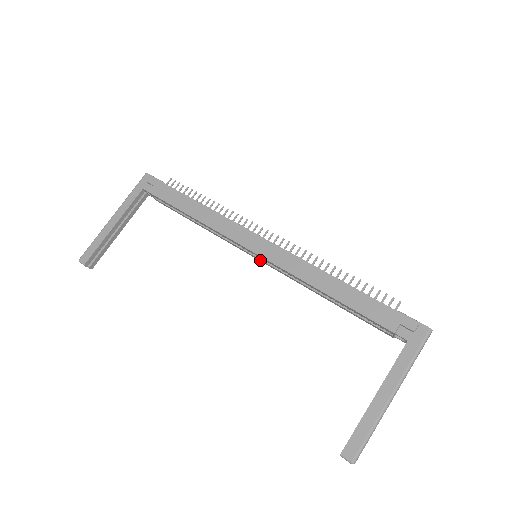
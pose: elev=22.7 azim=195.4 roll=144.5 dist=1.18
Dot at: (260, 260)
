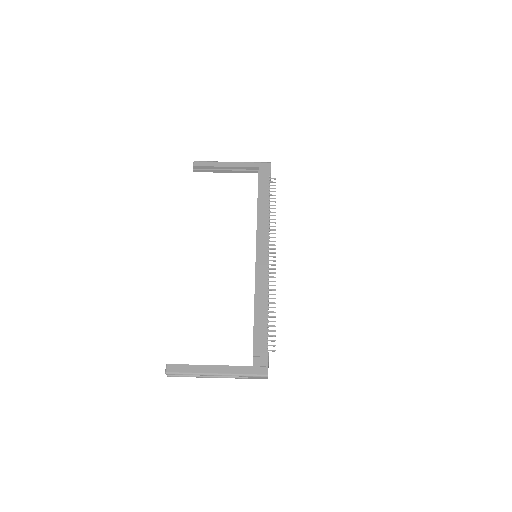
Dot at: occluded
